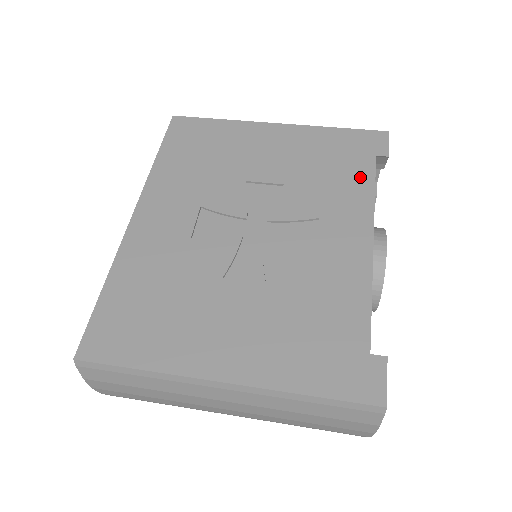
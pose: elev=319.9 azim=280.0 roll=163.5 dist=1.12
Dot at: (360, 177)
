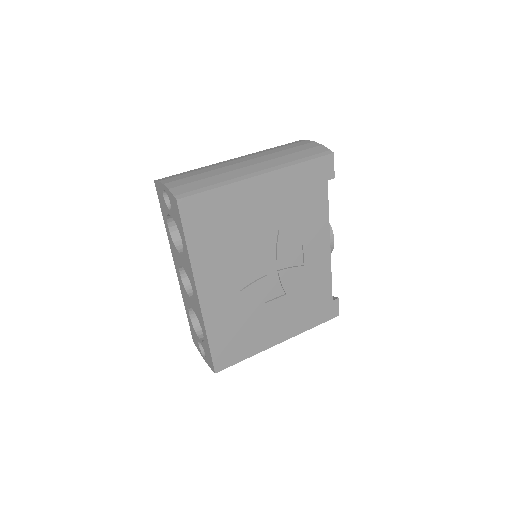
Dot at: (320, 204)
